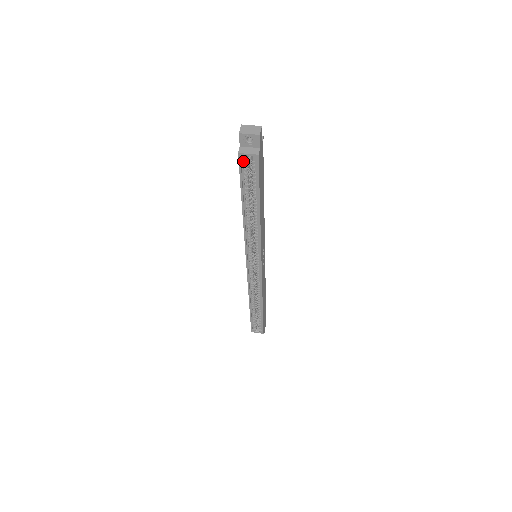
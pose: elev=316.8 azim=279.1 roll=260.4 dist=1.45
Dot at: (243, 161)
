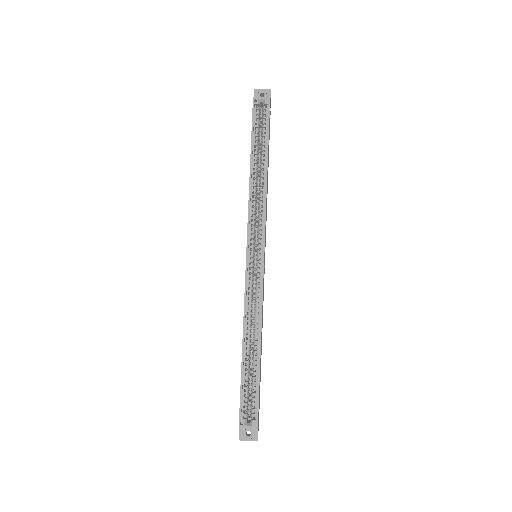
Dot at: (256, 108)
